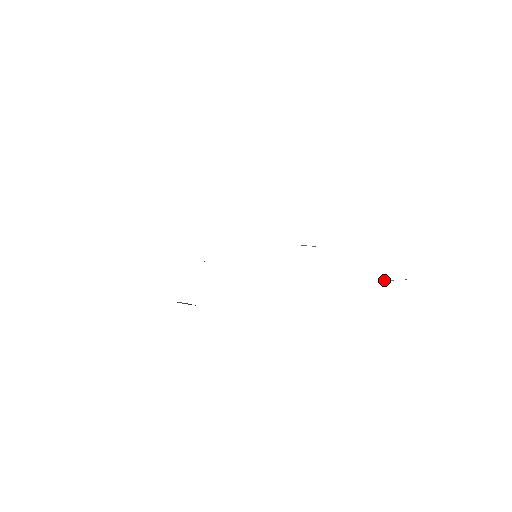
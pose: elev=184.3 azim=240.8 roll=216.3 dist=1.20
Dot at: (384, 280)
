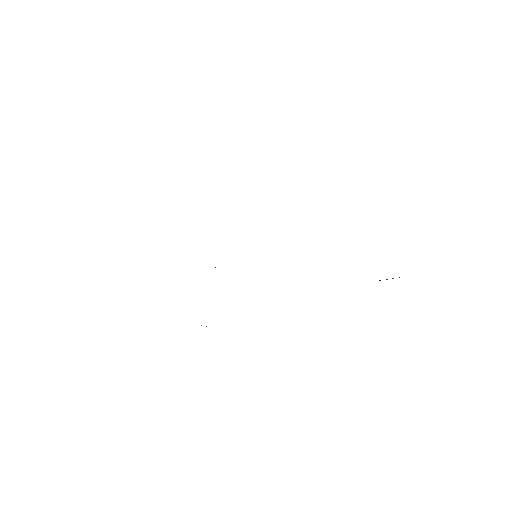
Dot at: occluded
